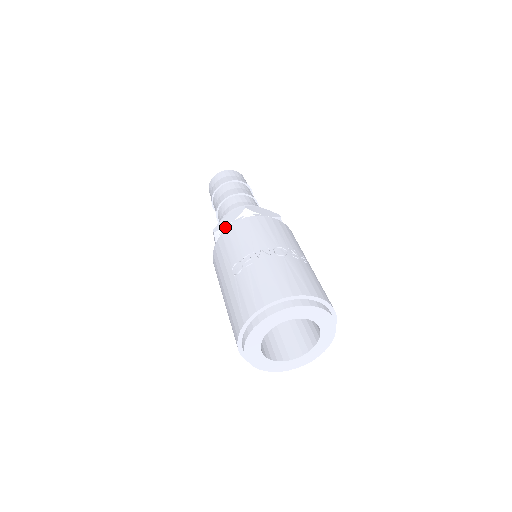
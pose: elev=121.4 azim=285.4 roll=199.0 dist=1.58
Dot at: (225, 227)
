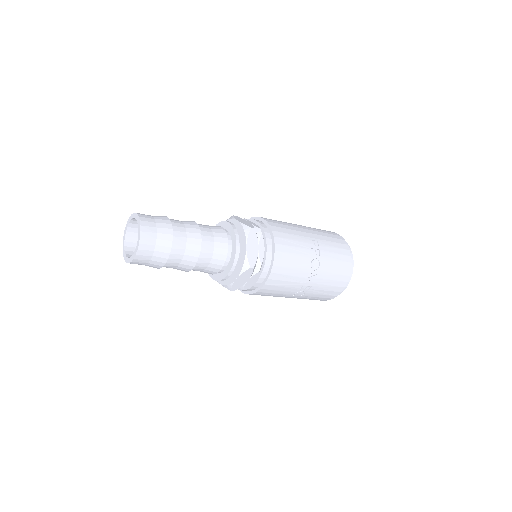
Dot at: (245, 285)
